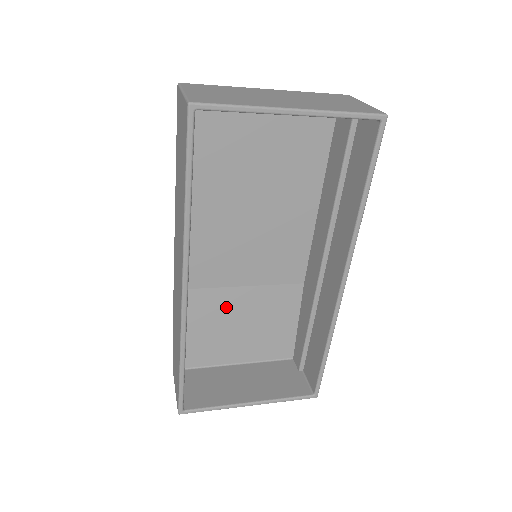
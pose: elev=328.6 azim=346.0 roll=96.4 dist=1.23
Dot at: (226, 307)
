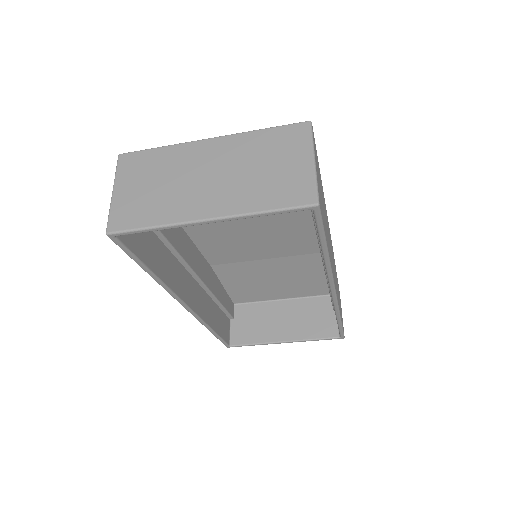
Dot at: (253, 272)
